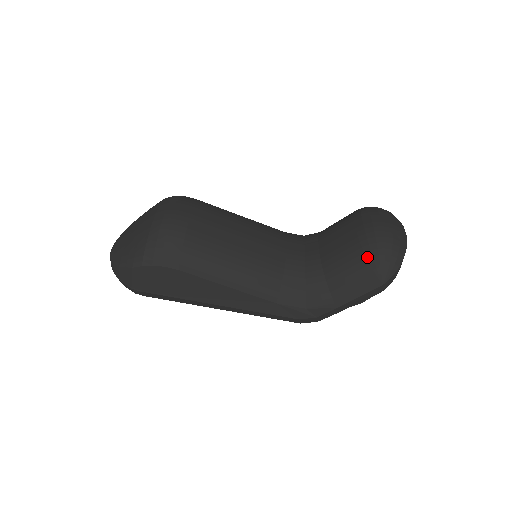
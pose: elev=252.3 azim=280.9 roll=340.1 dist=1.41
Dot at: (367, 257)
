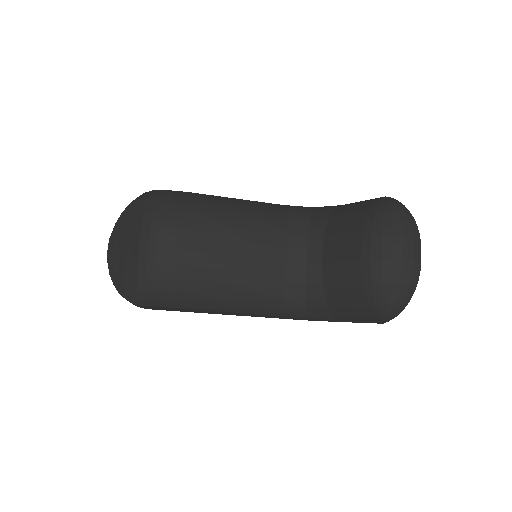
Dot at: (369, 302)
